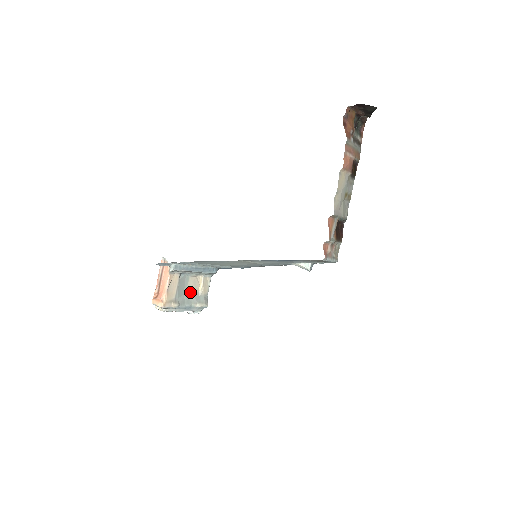
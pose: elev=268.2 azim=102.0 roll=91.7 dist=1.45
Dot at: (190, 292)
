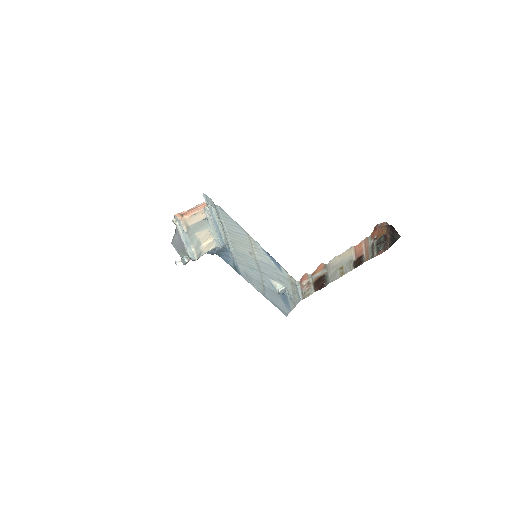
Dot at: (198, 237)
